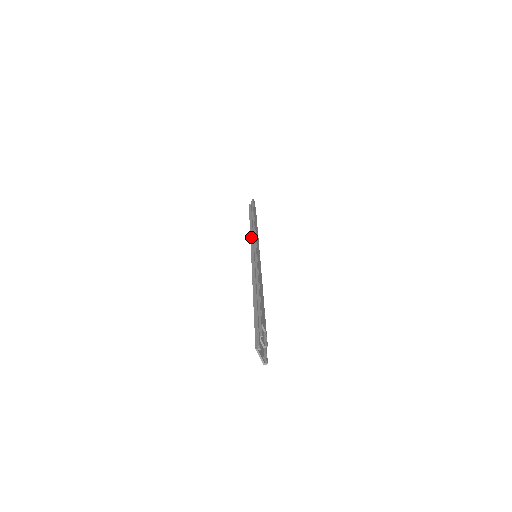
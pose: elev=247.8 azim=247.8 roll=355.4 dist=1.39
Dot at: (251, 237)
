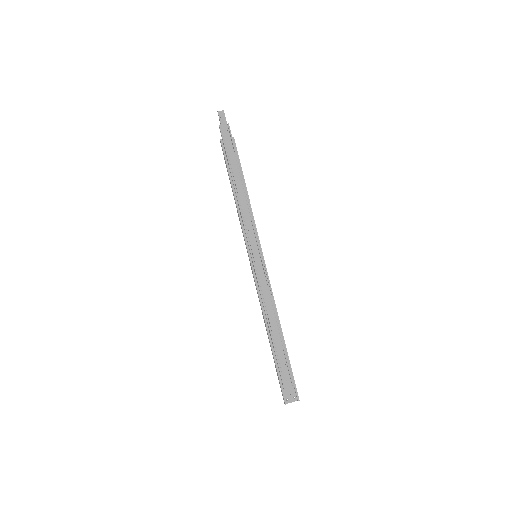
Dot at: occluded
